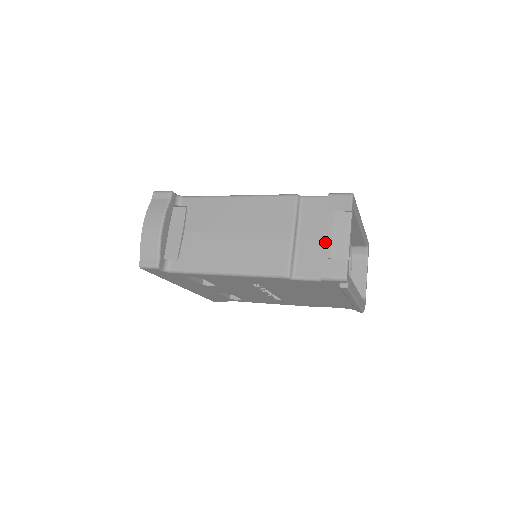
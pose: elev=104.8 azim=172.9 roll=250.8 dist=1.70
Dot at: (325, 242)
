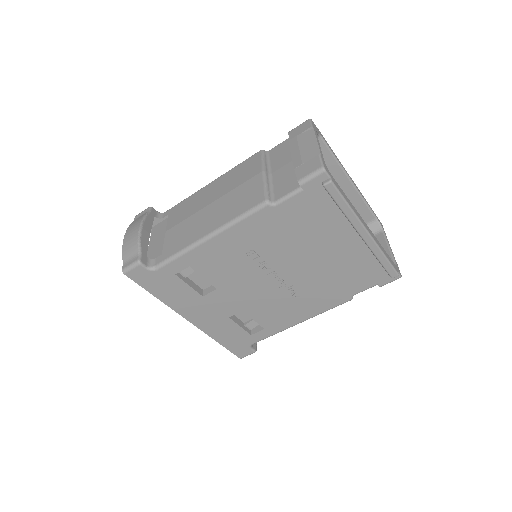
Dot at: (294, 157)
